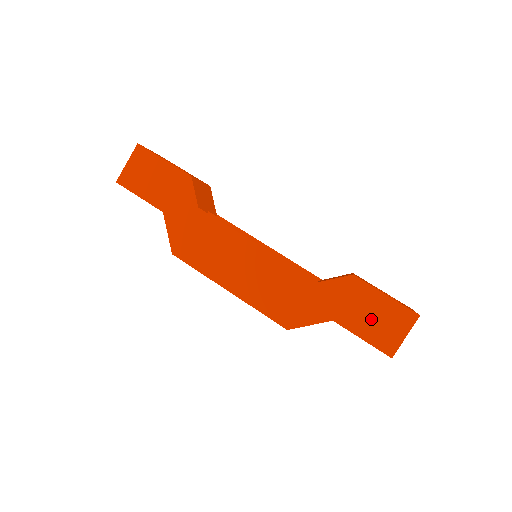
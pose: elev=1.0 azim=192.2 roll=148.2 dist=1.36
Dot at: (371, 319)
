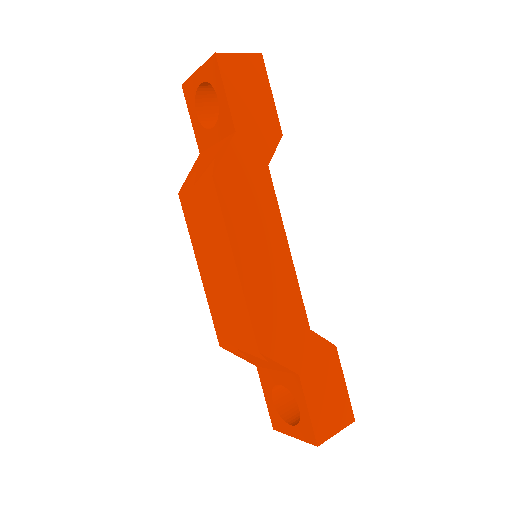
Dot at: (325, 397)
